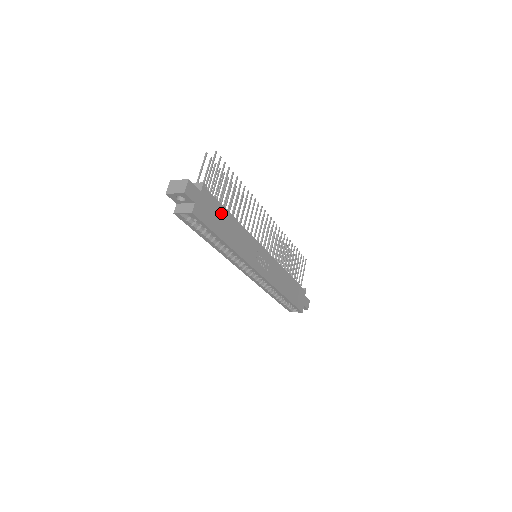
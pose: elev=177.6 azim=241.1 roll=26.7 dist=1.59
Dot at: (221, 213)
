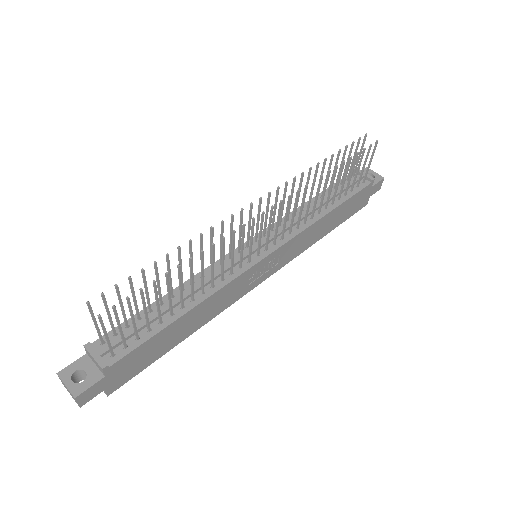
Dot at: (157, 340)
